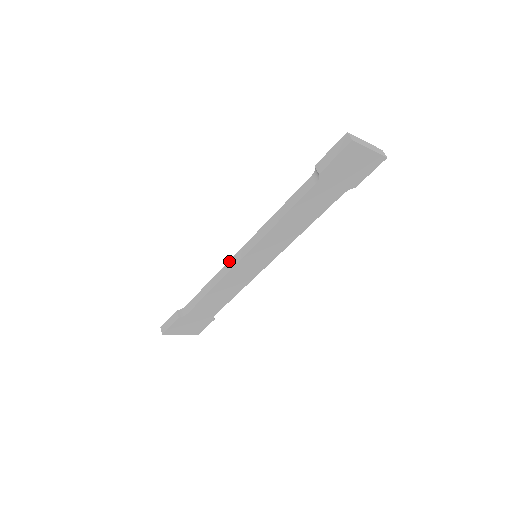
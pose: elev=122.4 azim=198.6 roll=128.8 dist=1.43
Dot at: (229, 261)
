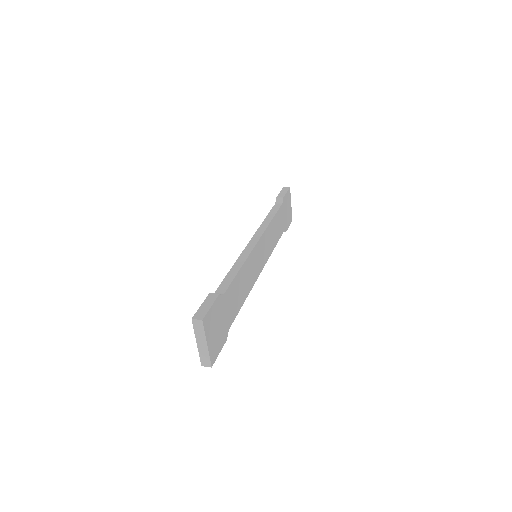
Dot at: (245, 248)
